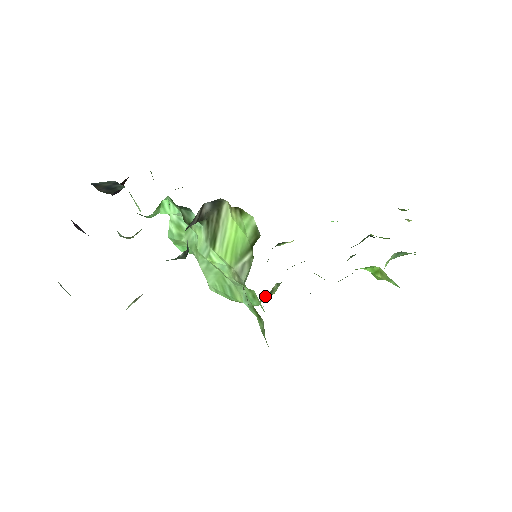
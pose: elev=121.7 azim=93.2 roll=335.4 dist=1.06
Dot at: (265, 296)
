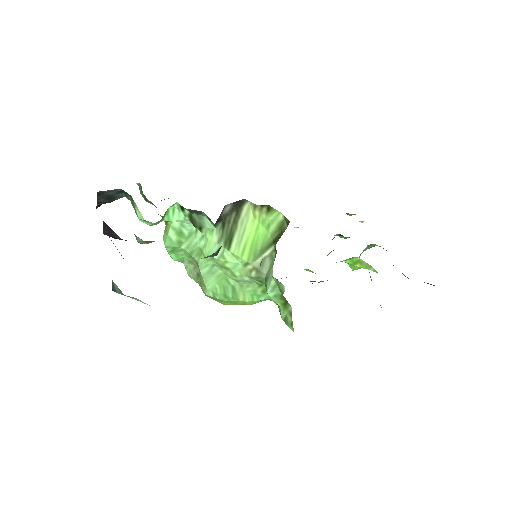
Dot at: occluded
